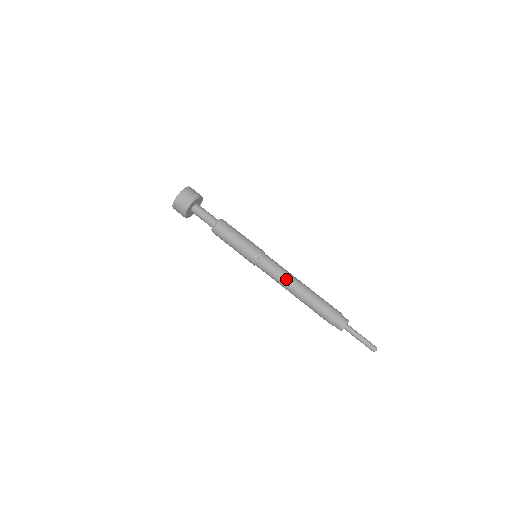
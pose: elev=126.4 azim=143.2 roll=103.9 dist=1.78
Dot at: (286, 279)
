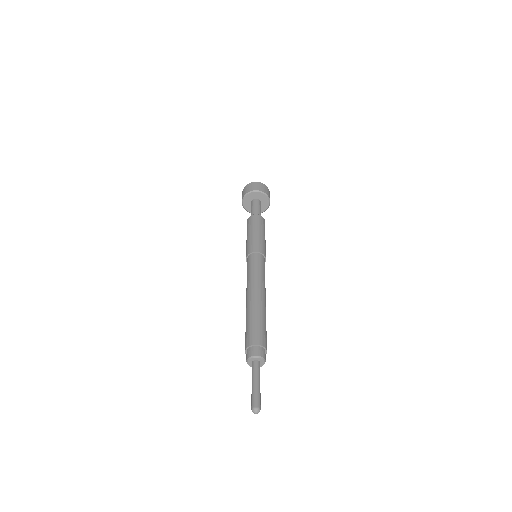
Dot at: (252, 281)
